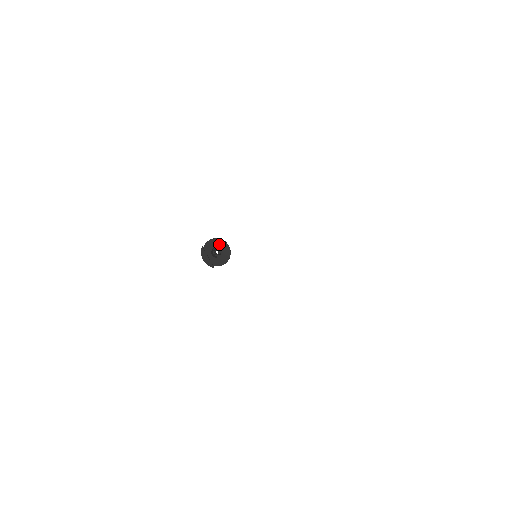
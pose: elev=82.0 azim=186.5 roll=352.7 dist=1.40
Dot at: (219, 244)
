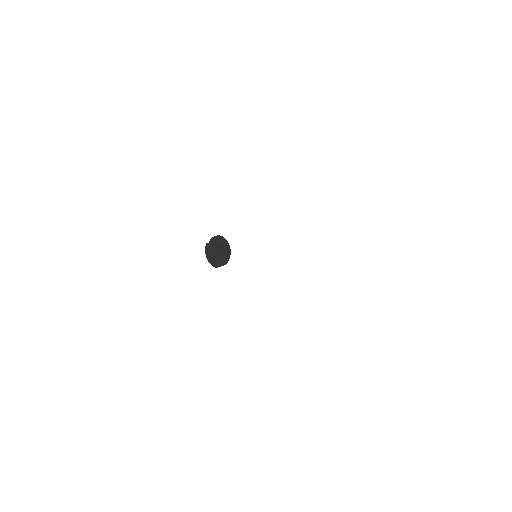
Dot at: (222, 242)
